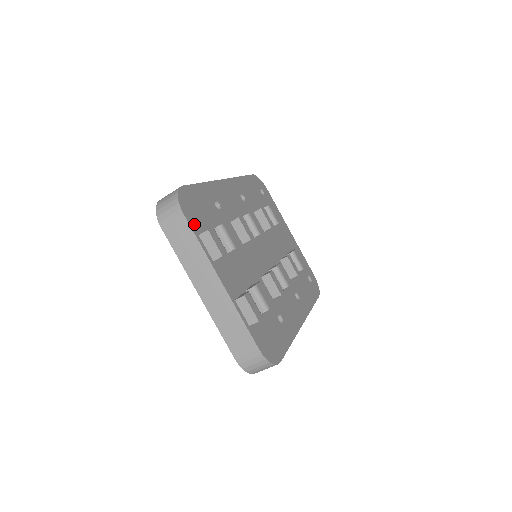
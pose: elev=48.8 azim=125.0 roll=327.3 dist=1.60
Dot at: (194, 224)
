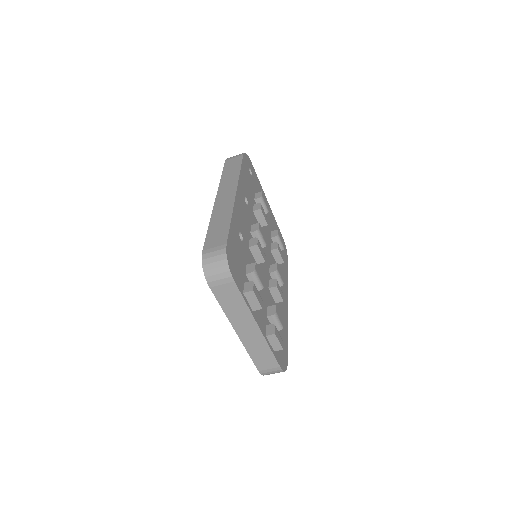
Dot at: (239, 283)
